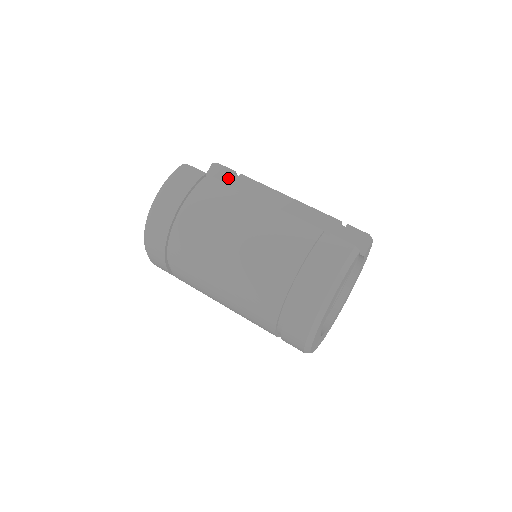
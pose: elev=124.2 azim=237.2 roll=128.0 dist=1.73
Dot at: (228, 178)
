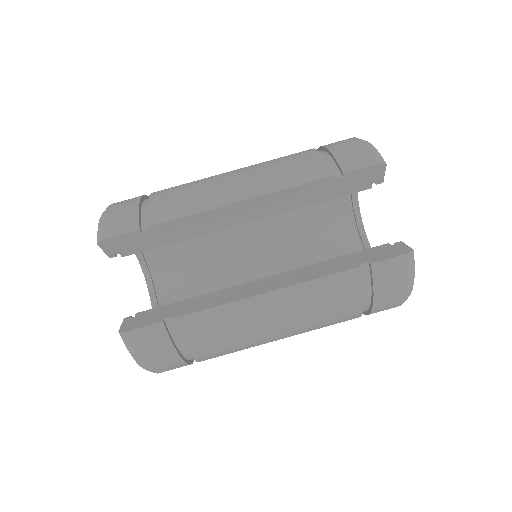
Dot at: (140, 240)
